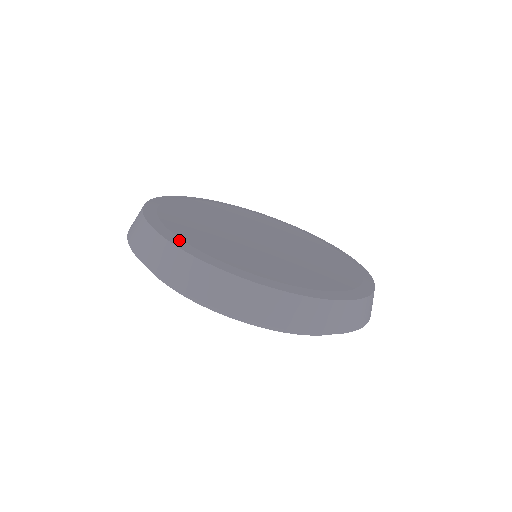
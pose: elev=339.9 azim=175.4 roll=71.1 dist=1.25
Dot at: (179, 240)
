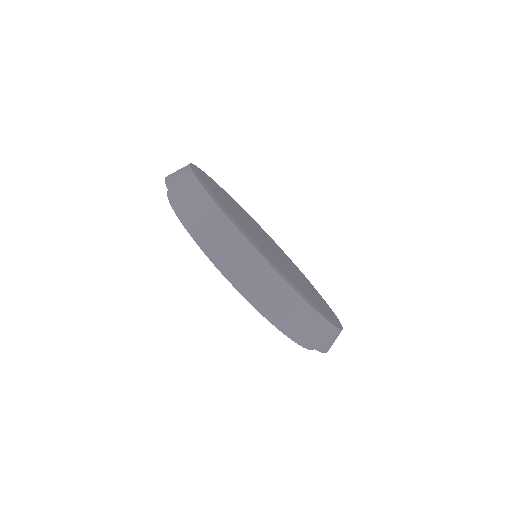
Dot at: (202, 179)
